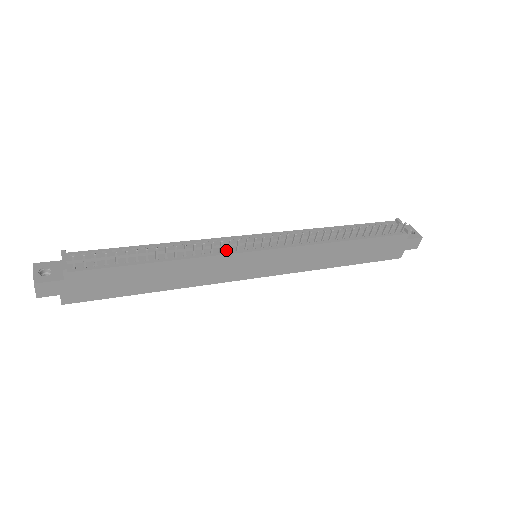
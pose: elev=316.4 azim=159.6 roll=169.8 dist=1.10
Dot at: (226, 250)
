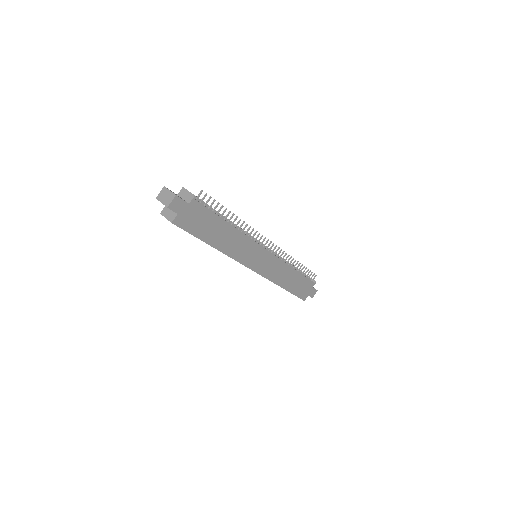
Dot at: (253, 240)
